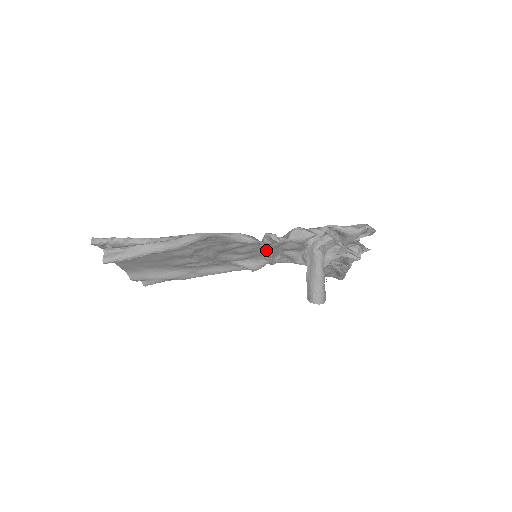
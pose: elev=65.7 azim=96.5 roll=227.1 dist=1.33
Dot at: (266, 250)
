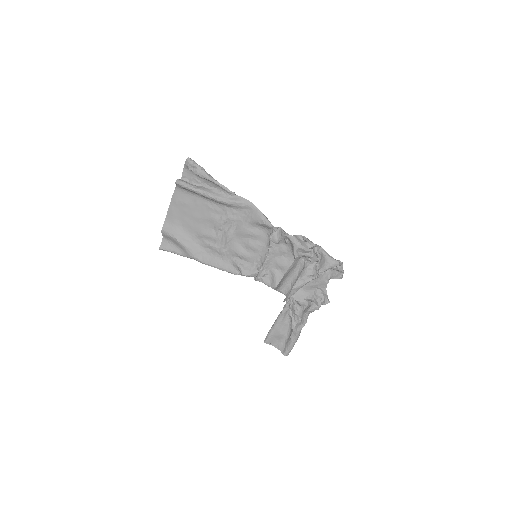
Dot at: (267, 251)
